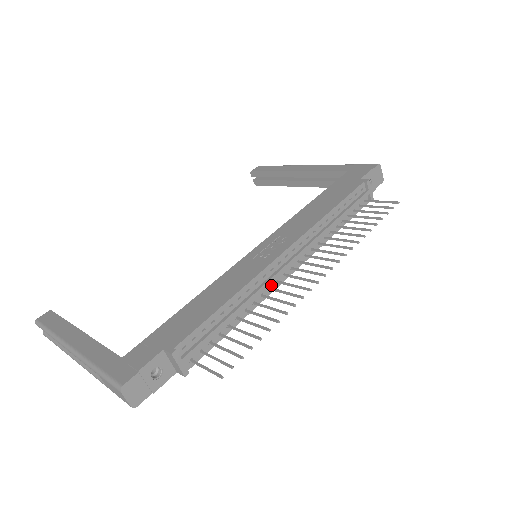
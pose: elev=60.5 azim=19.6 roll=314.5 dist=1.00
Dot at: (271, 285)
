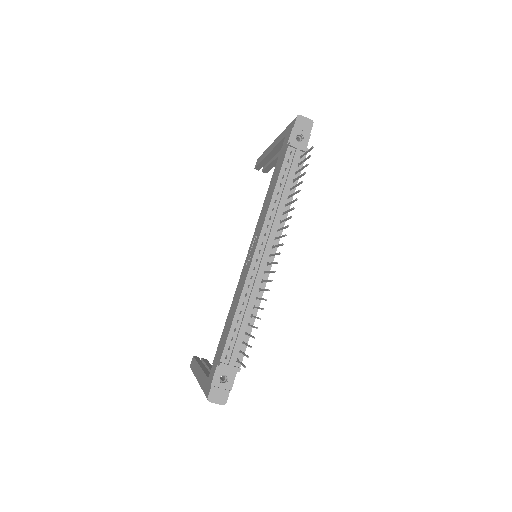
Dot at: (262, 278)
